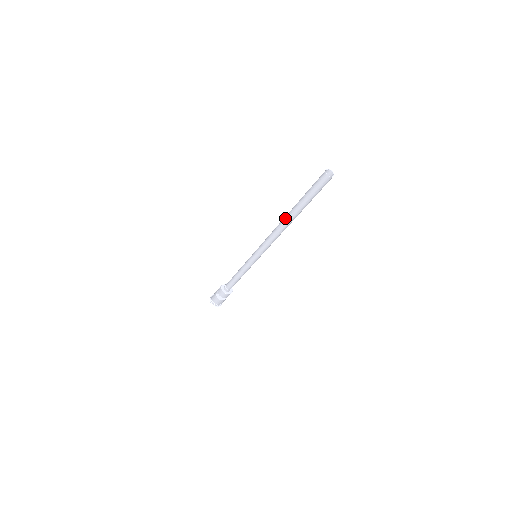
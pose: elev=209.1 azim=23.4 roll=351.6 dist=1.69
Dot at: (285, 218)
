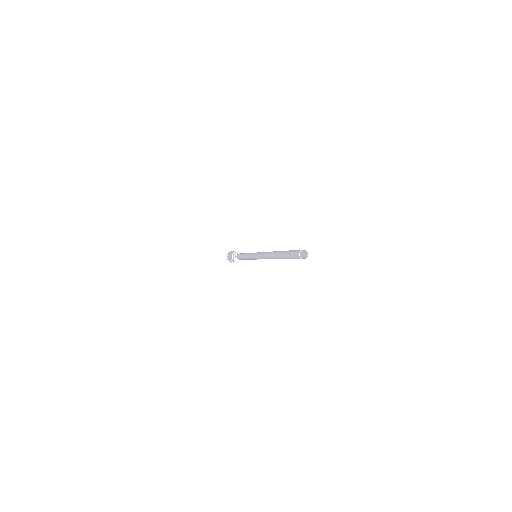
Dot at: (274, 258)
